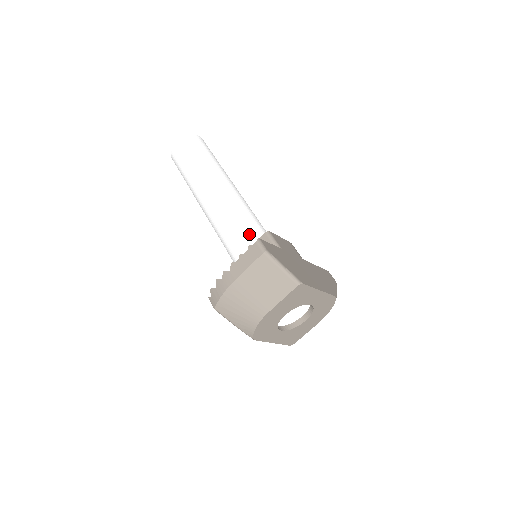
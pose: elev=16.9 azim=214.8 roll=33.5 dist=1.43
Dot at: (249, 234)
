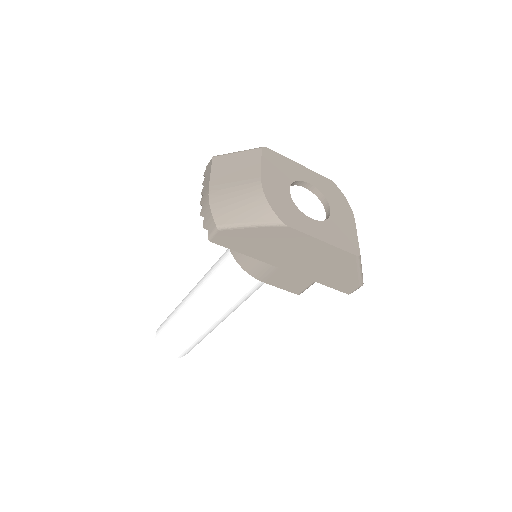
Dot at: occluded
